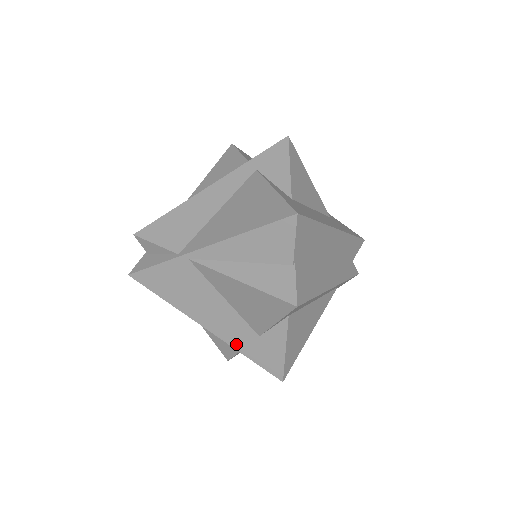
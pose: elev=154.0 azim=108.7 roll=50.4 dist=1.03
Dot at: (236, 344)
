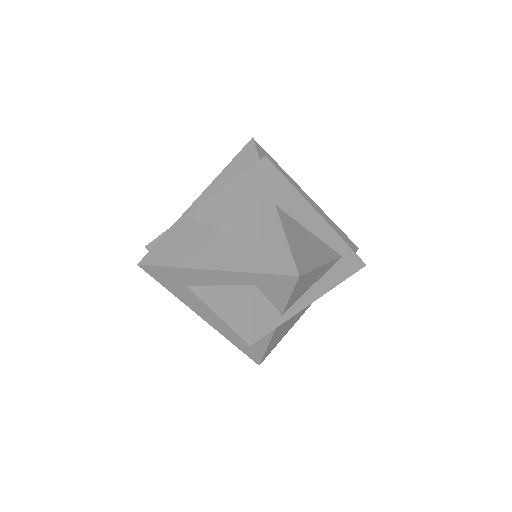
Dot at: (240, 266)
